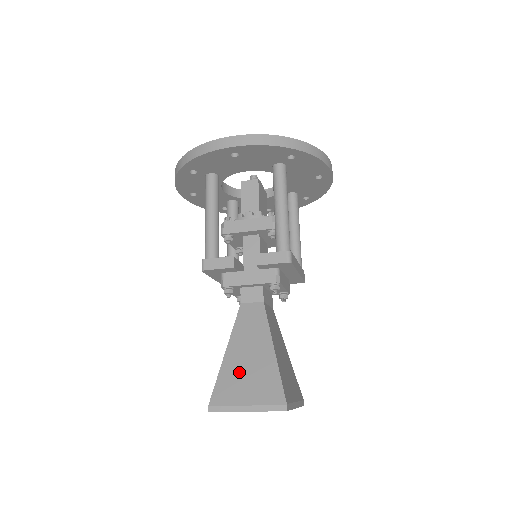
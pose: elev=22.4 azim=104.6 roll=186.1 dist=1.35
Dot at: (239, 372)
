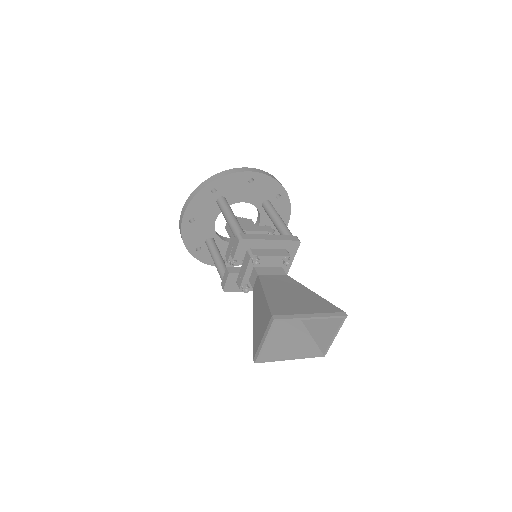
Dot at: (257, 325)
